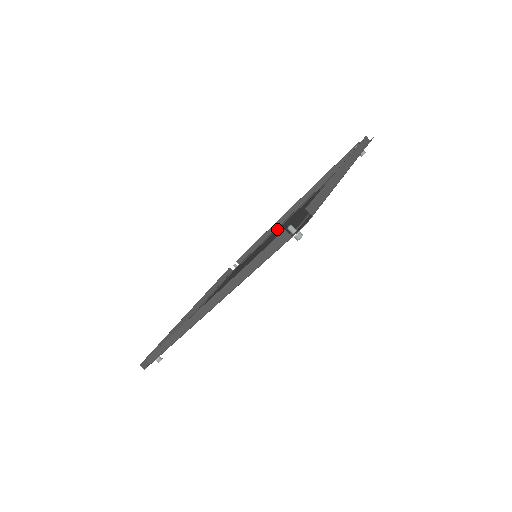
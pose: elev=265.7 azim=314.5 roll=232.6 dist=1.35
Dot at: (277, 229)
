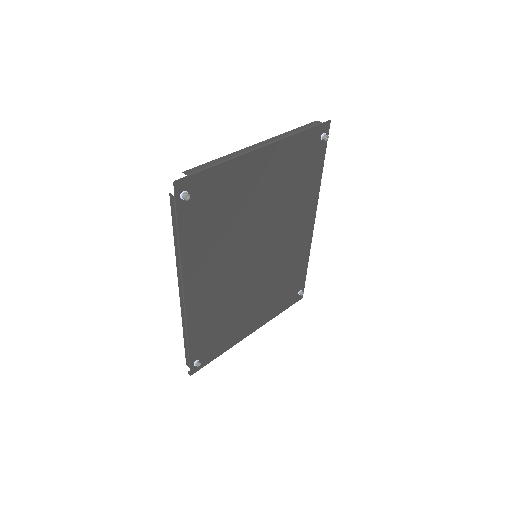
Dot at: (303, 239)
